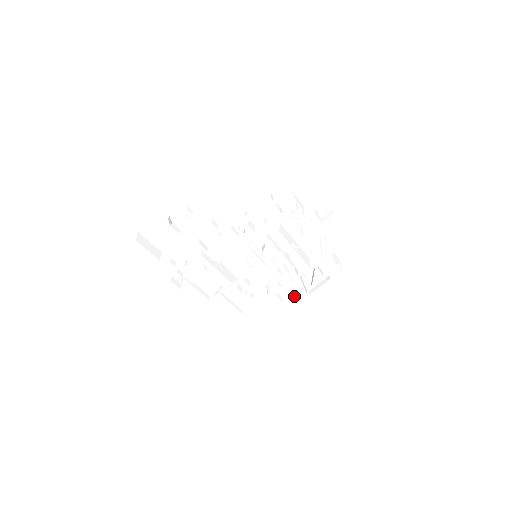
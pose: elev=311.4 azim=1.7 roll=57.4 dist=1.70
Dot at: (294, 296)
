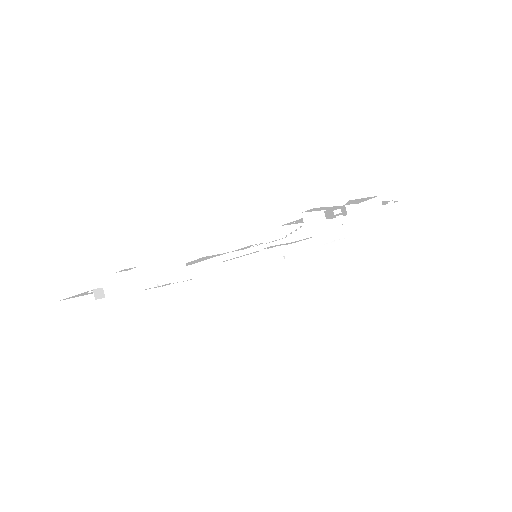
Dot at: occluded
